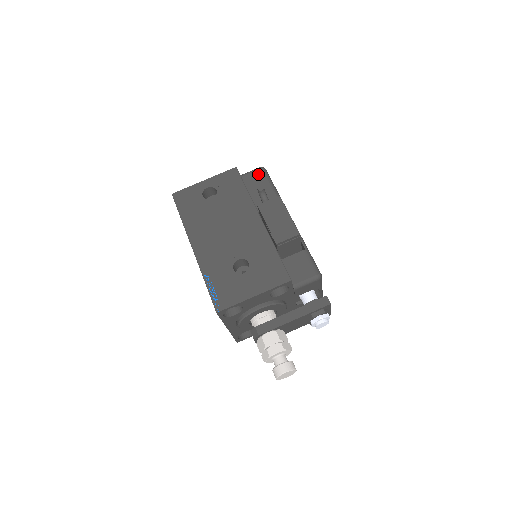
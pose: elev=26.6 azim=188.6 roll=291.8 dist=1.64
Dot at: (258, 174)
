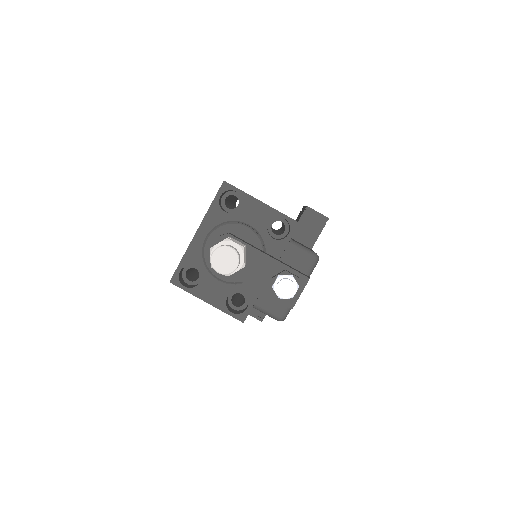
Dot at: occluded
